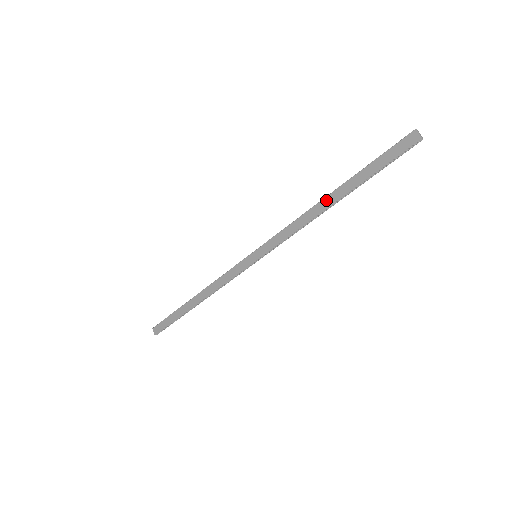
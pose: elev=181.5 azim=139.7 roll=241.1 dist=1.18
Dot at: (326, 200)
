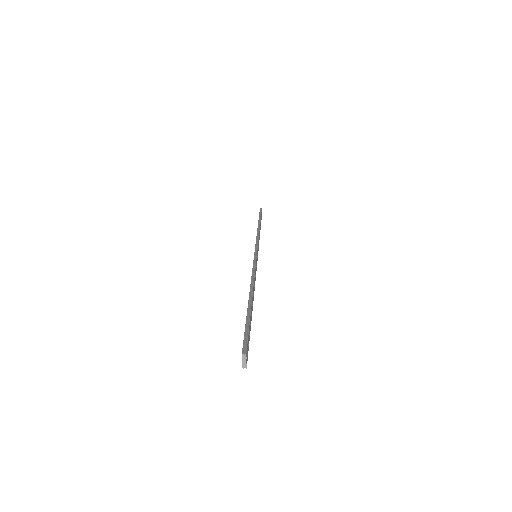
Dot at: (249, 293)
